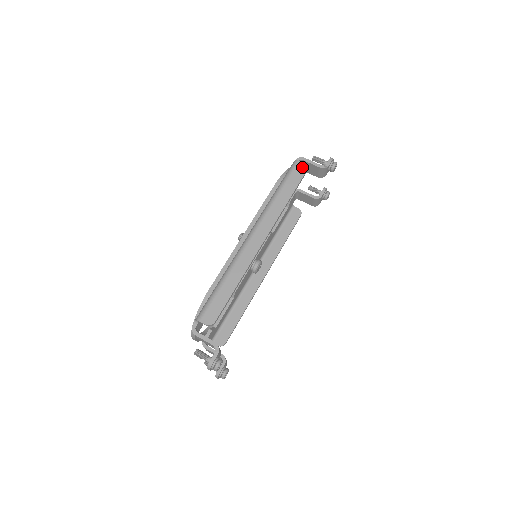
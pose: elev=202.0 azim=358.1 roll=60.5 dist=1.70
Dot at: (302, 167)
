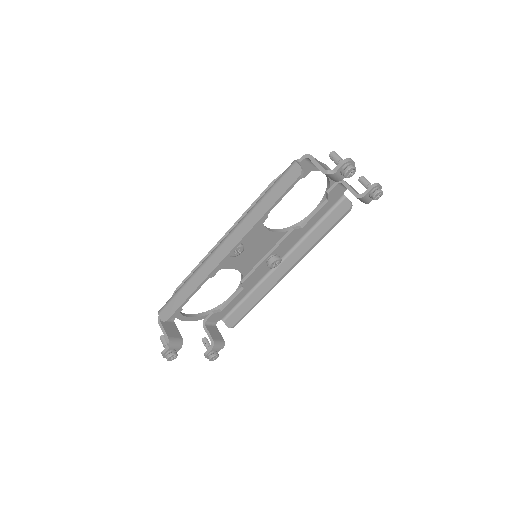
Dot at: (296, 171)
